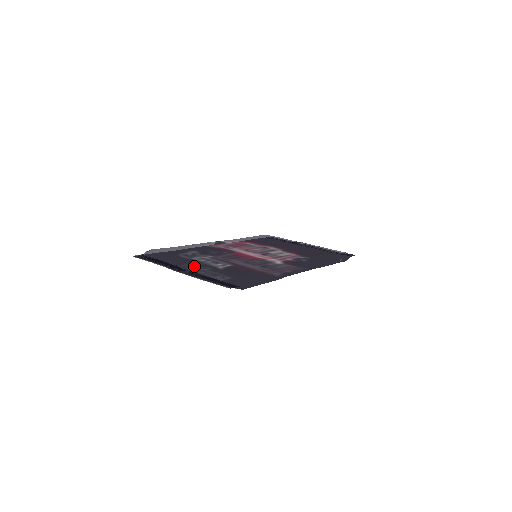
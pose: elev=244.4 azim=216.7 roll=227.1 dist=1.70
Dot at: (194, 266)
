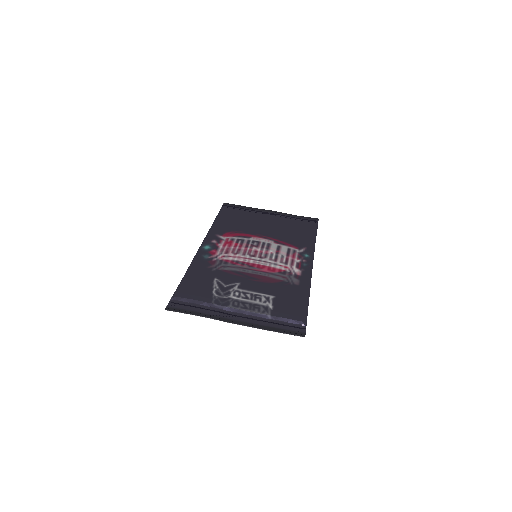
Dot at: (244, 311)
